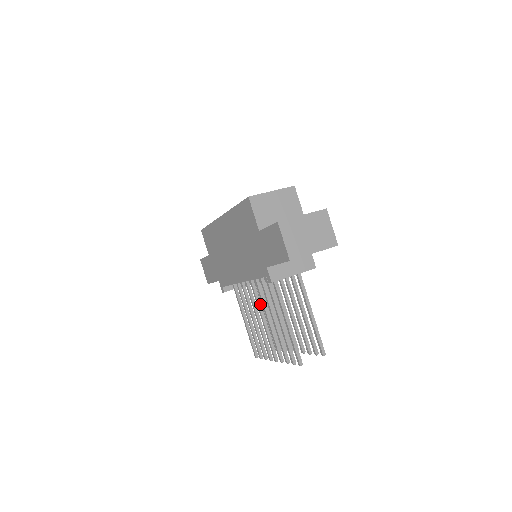
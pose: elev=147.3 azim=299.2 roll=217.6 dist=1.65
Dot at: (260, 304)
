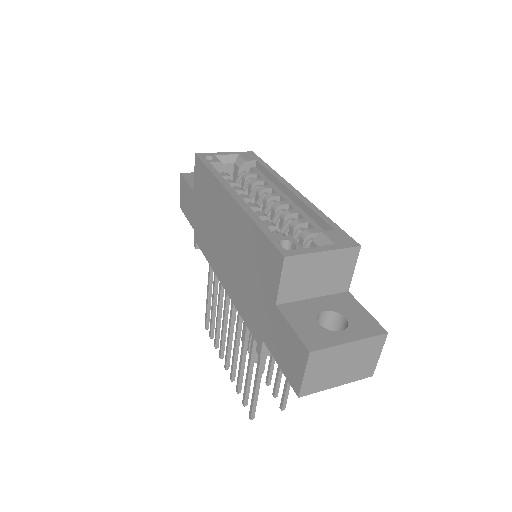
Dot at: (234, 313)
